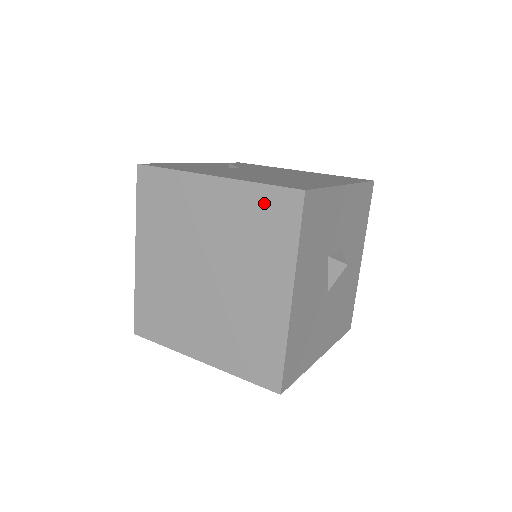
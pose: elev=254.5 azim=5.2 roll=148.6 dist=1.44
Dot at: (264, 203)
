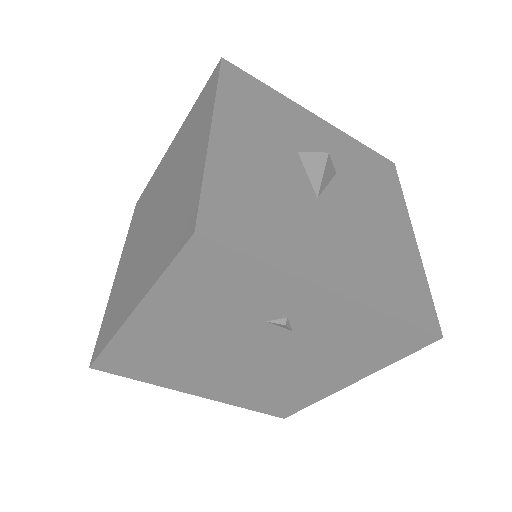
Dot at: (198, 104)
